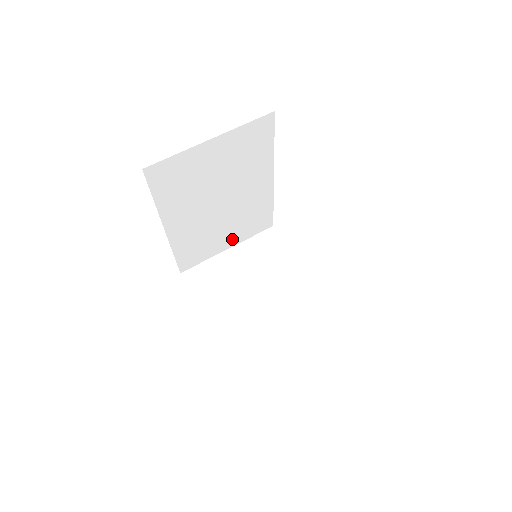
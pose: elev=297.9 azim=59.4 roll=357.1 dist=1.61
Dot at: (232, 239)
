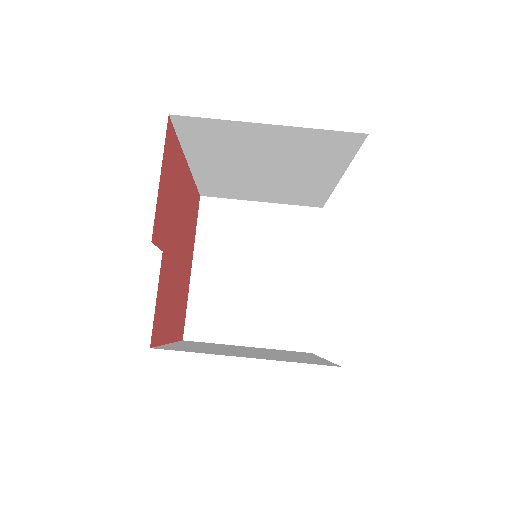
Dot at: (269, 198)
